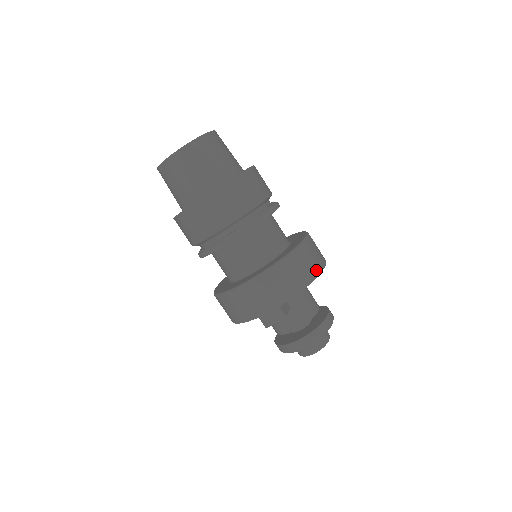
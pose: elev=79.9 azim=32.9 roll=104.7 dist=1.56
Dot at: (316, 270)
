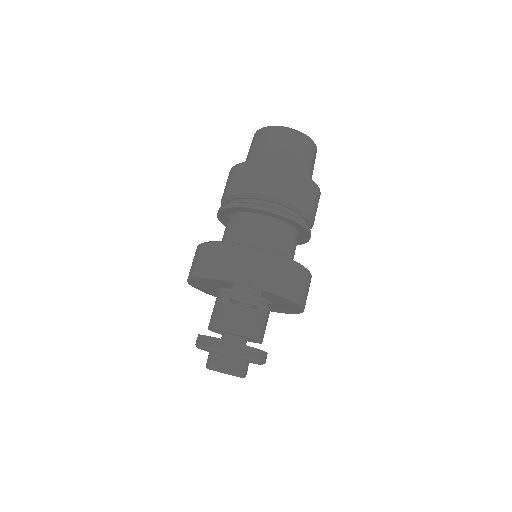
Dot at: (303, 301)
